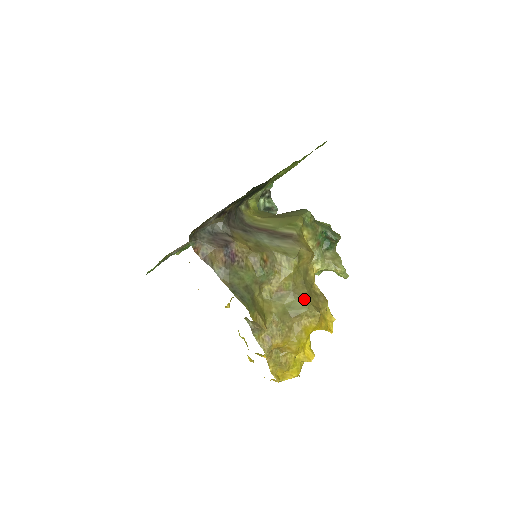
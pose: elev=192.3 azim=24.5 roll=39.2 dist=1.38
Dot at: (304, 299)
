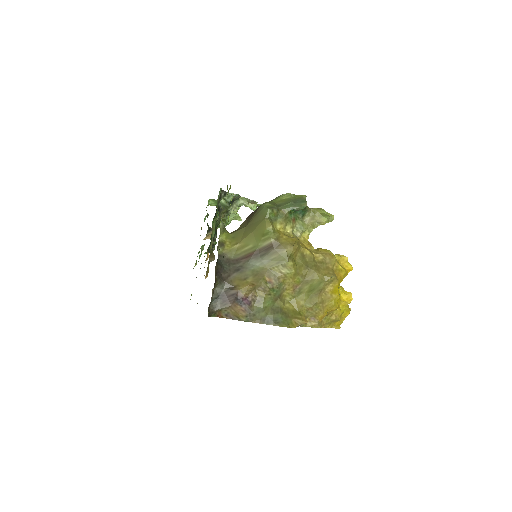
Dot at: (316, 278)
